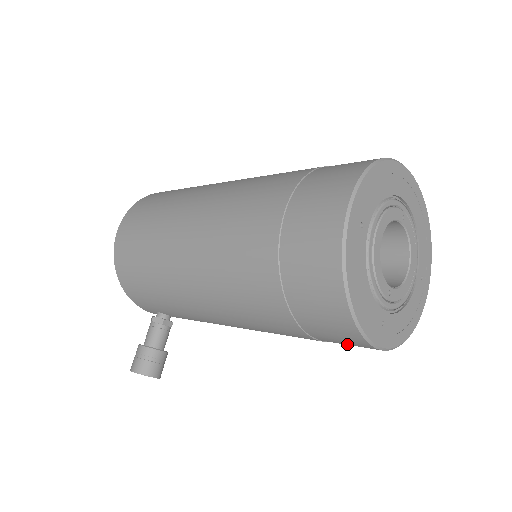
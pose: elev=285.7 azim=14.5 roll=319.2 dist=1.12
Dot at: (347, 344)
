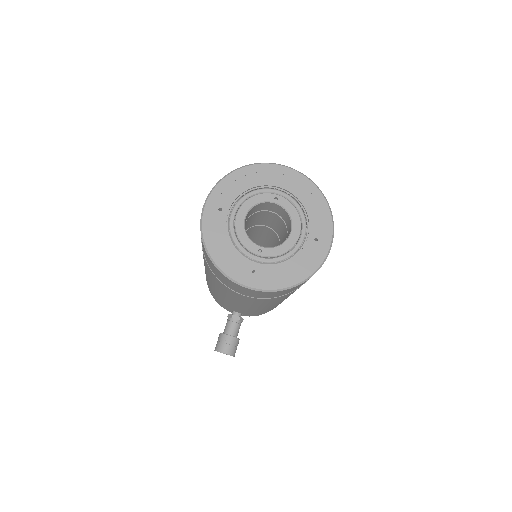
Dot at: (250, 293)
